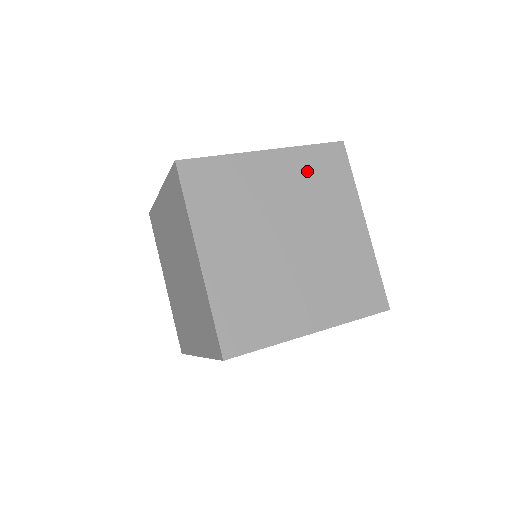
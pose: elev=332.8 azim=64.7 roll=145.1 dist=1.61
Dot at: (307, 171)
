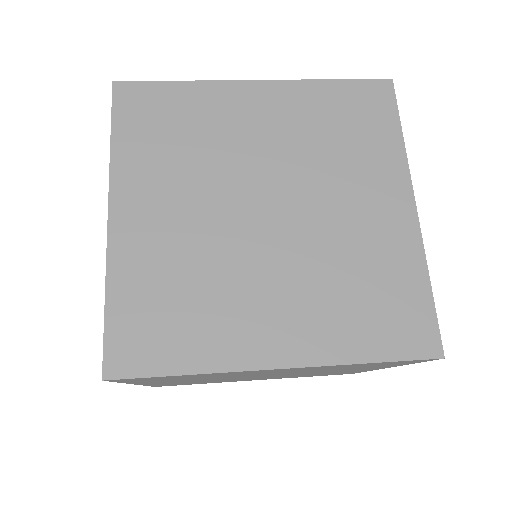
Dot at: (319, 115)
